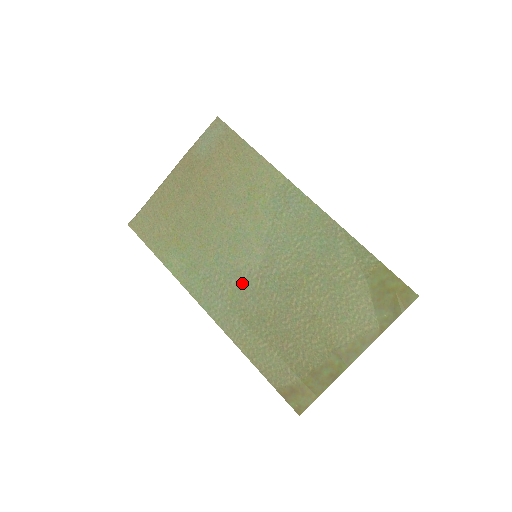
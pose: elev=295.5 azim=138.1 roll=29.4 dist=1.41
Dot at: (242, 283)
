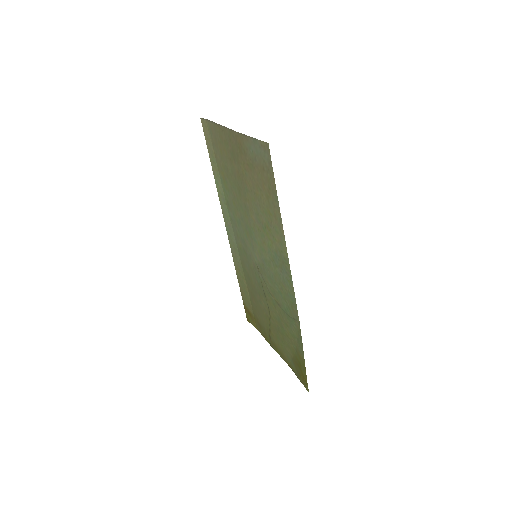
Dot at: (246, 252)
